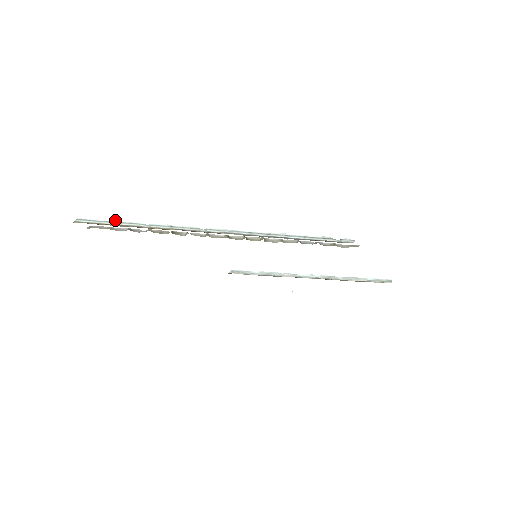
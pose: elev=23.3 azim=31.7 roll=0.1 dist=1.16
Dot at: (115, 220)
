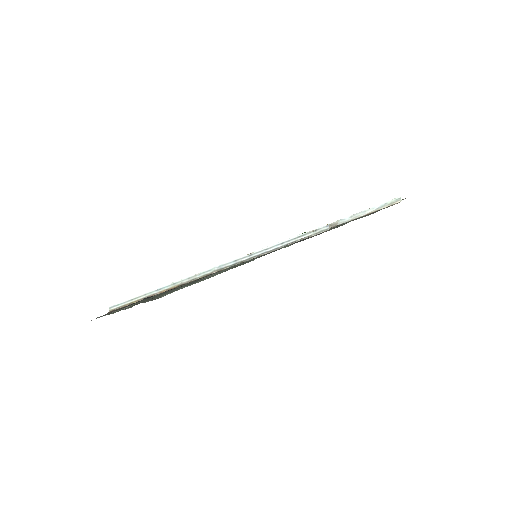
Dot at: (134, 297)
